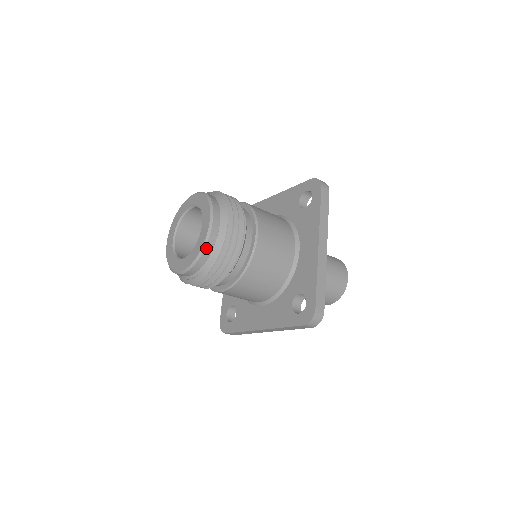
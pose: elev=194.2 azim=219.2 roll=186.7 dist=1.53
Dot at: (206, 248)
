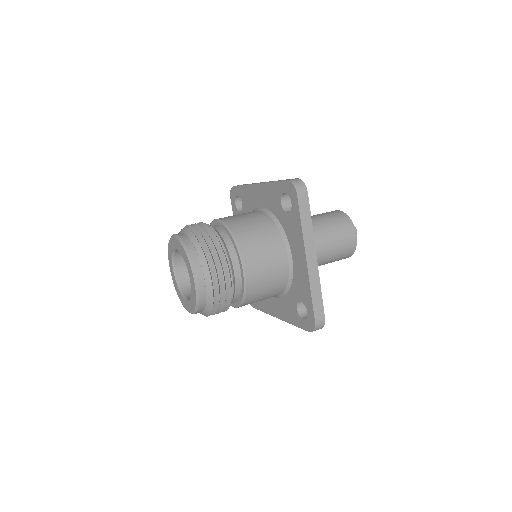
Dot at: (200, 302)
